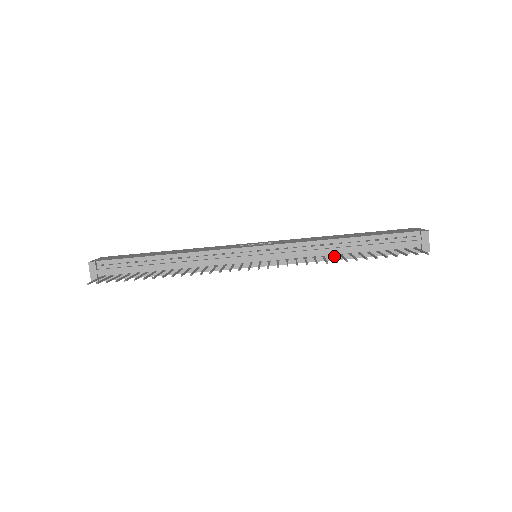
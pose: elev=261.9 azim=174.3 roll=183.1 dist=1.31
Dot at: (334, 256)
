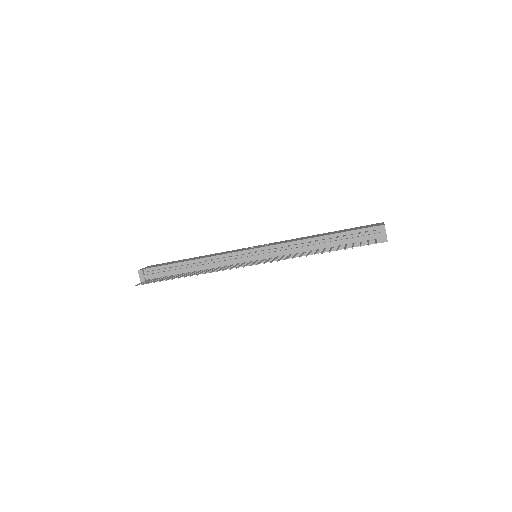
Dot at: (313, 251)
